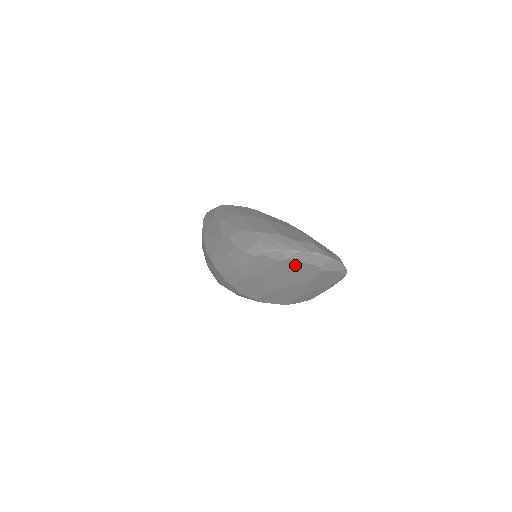
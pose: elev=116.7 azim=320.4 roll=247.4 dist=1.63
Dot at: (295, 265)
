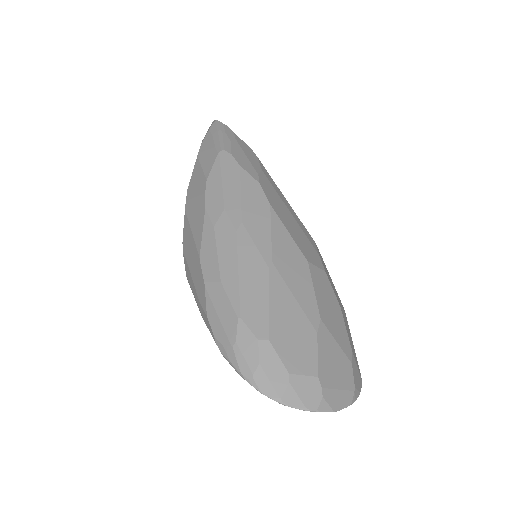
Dot at: occluded
